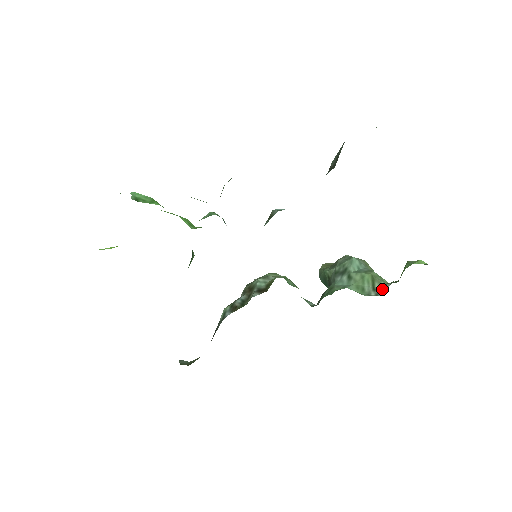
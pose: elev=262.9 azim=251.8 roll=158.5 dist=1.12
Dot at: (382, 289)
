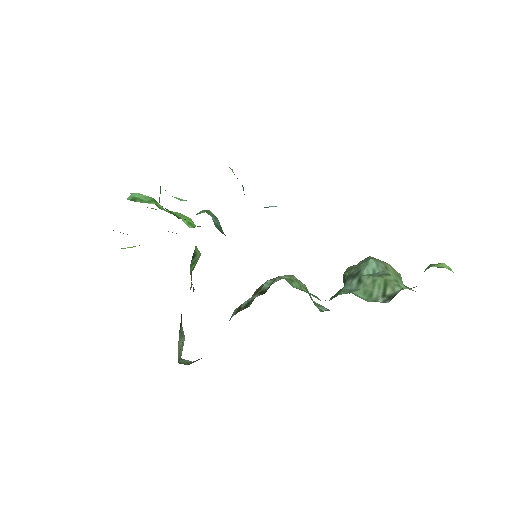
Dot at: (392, 295)
